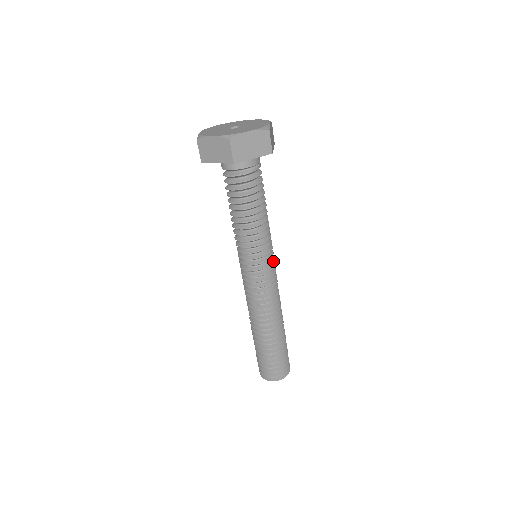
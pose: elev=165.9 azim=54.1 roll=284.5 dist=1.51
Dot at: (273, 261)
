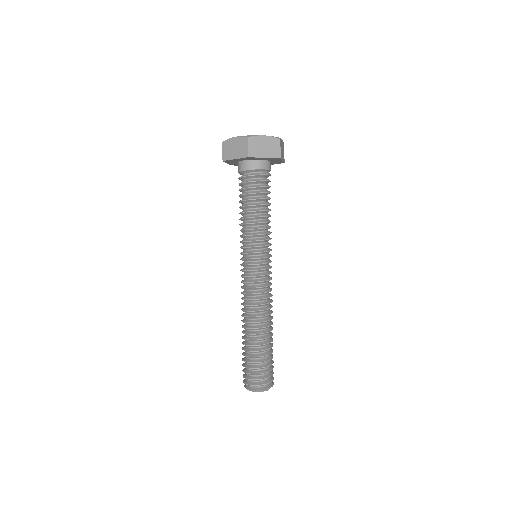
Dot at: occluded
